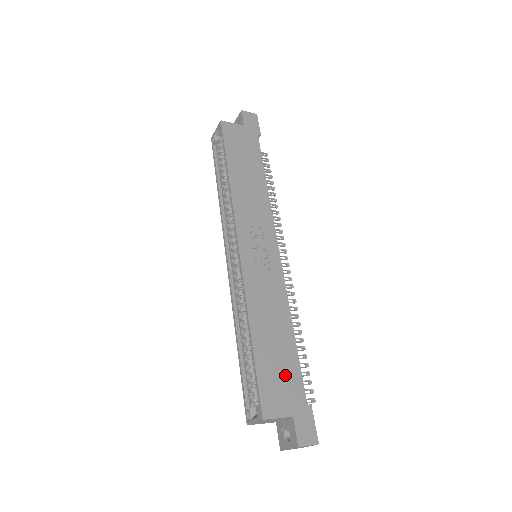
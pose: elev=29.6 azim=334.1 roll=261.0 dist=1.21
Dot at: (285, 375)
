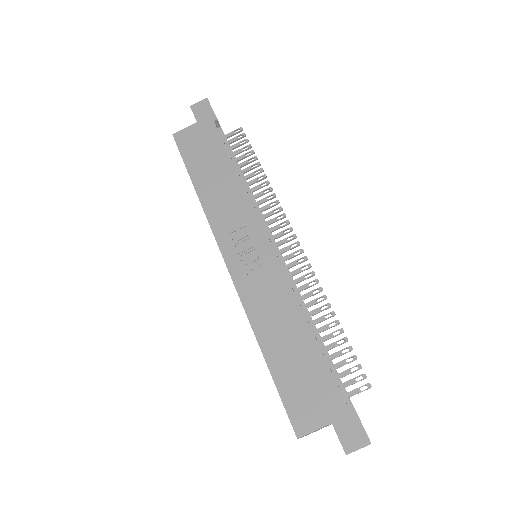
Dot at: (311, 380)
